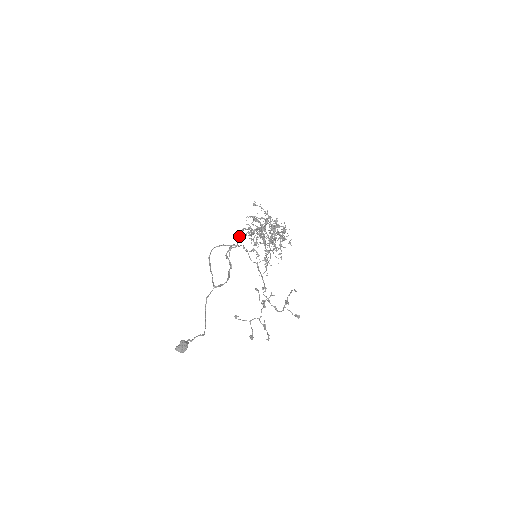
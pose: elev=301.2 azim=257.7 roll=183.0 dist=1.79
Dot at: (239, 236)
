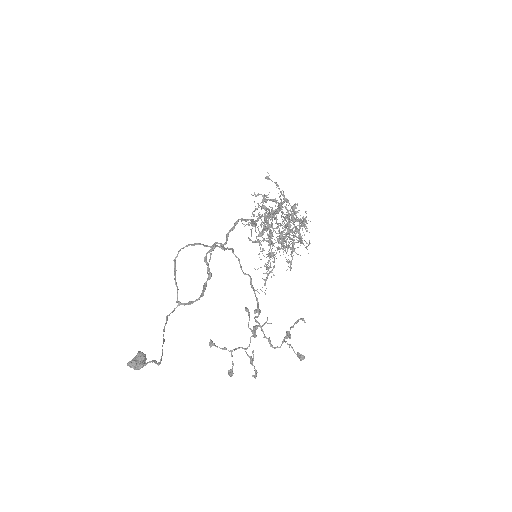
Dot at: (230, 229)
